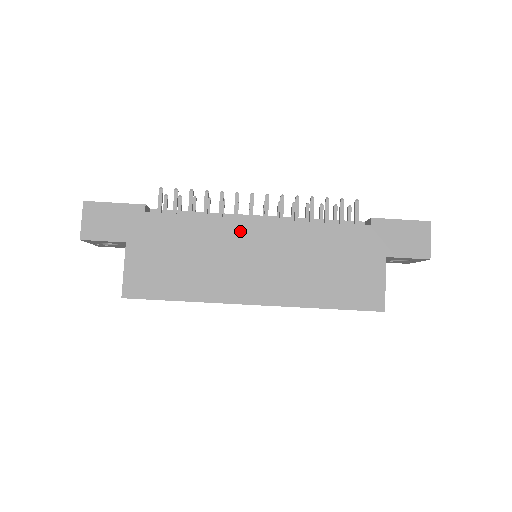
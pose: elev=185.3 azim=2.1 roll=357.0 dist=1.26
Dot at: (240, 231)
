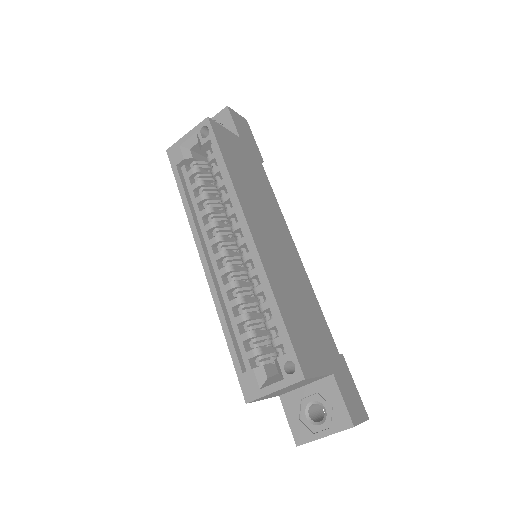
Dot at: (284, 230)
